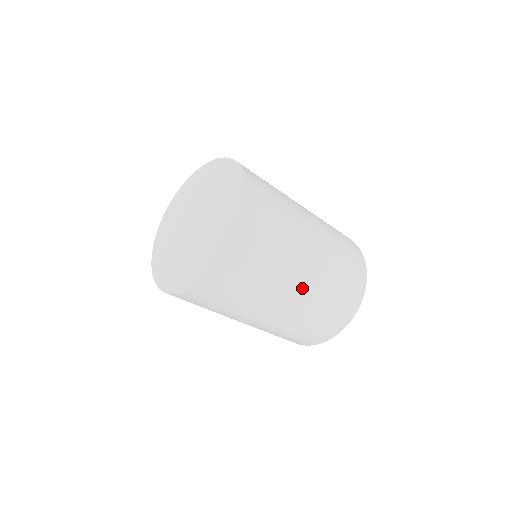
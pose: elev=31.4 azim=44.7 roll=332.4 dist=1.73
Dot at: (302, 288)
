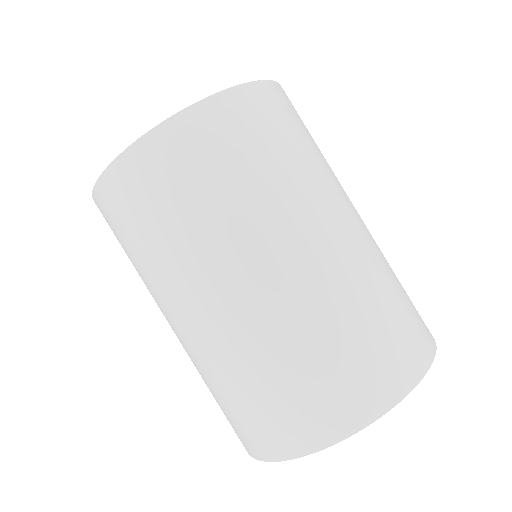
Dot at: (247, 294)
